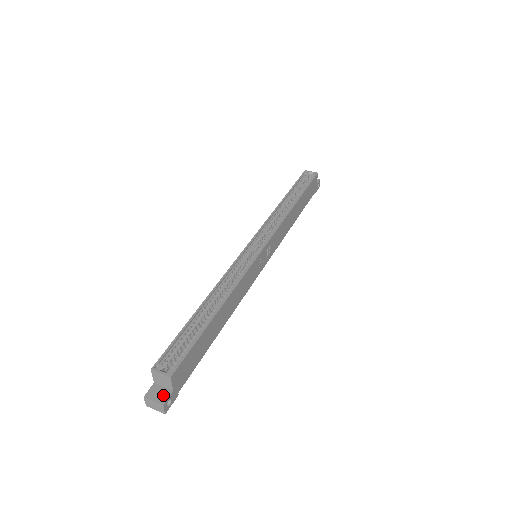
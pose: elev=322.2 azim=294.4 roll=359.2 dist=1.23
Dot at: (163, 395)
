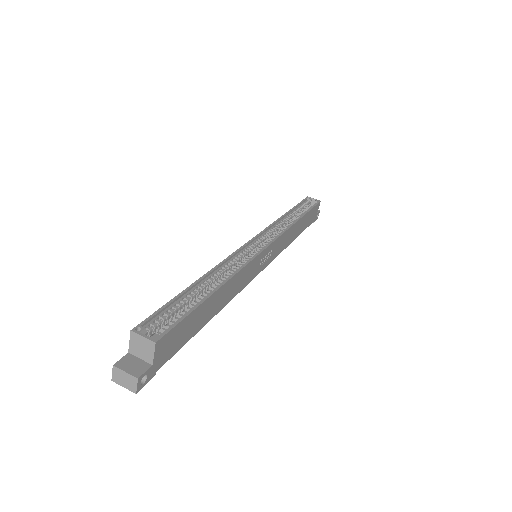
Dot at: (139, 367)
